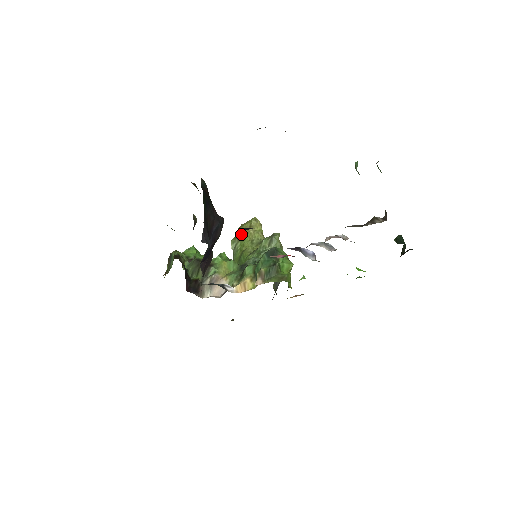
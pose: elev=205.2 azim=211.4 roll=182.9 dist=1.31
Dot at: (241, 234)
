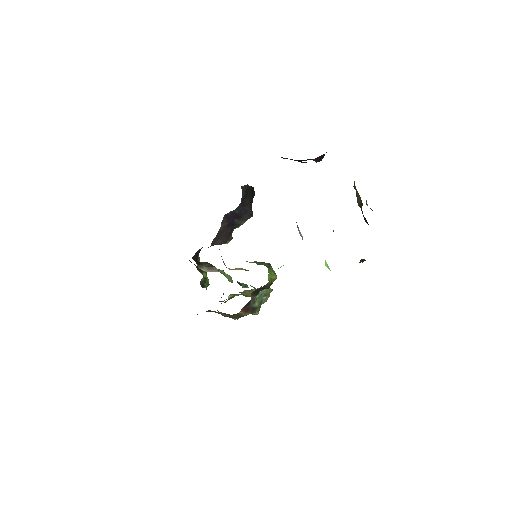
Dot at: (241, 293)
